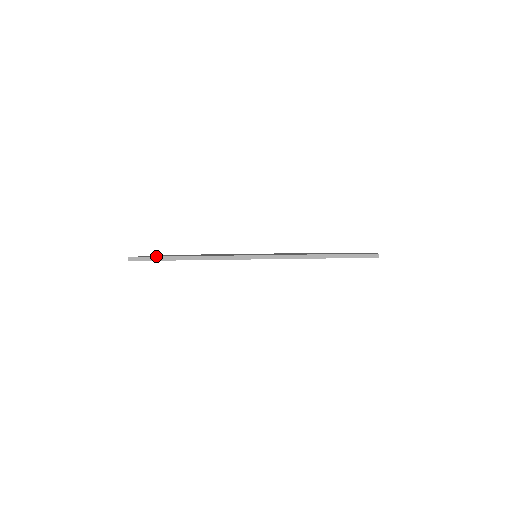
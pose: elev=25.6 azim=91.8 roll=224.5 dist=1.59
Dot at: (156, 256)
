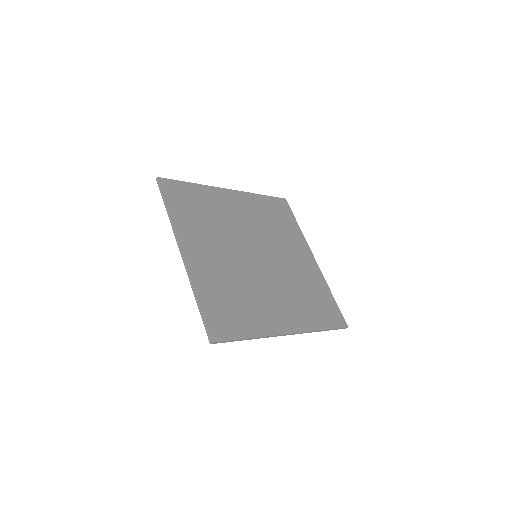
Dot at: (229, 335)
